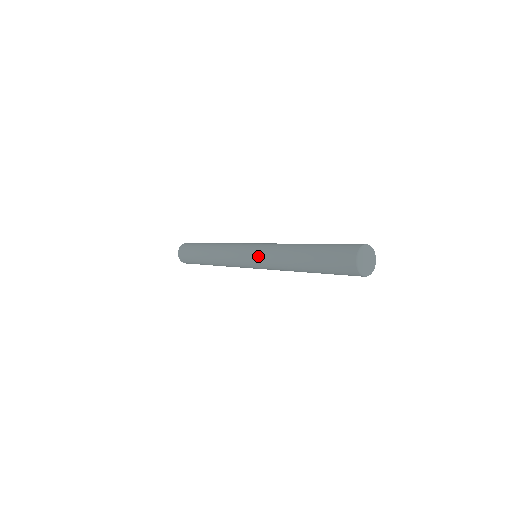
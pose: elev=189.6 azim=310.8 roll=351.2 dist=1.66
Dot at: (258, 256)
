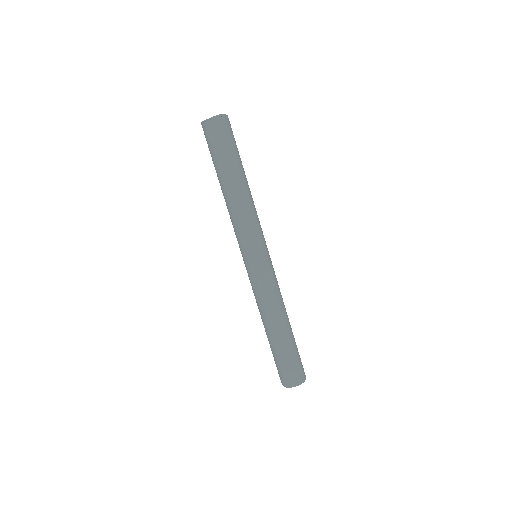
Dot at: (251, 279)
